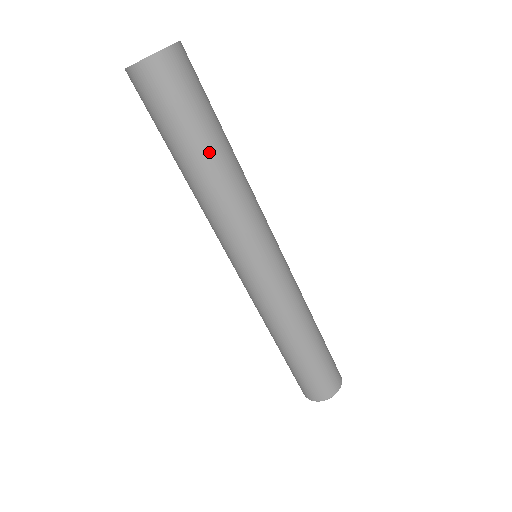
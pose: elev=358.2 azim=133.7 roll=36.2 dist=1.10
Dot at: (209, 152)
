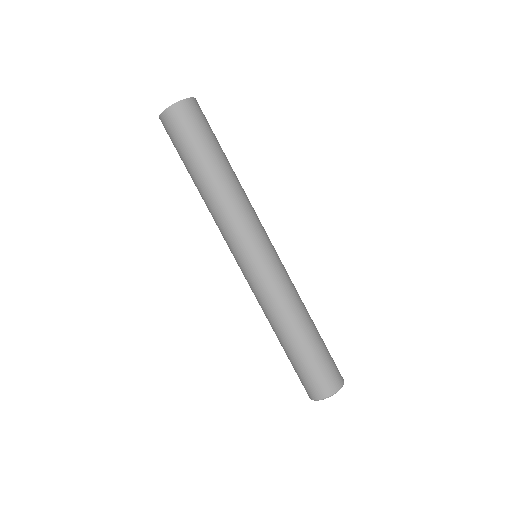
Dot at: (219, 164)
